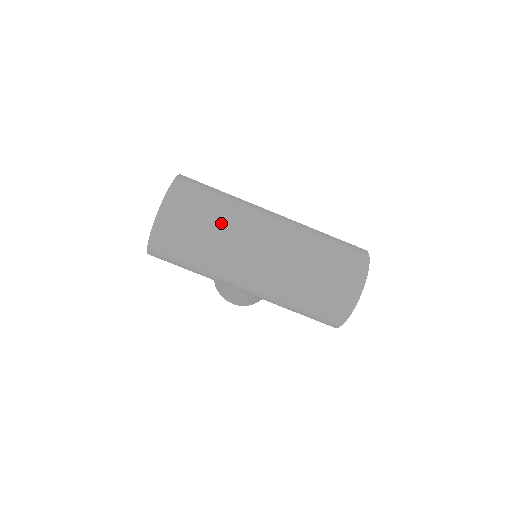
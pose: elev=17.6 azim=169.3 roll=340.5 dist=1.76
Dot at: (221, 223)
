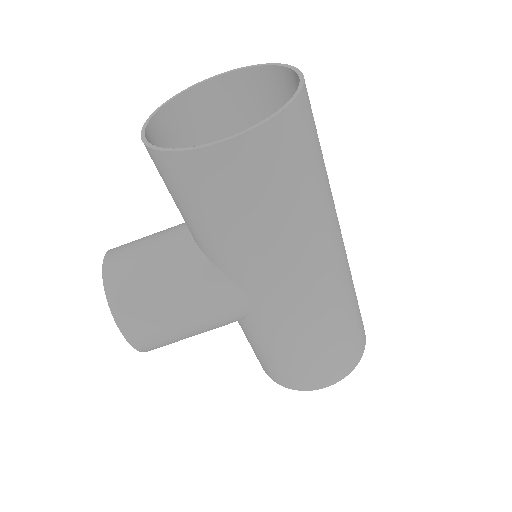
Dot at: occluded
